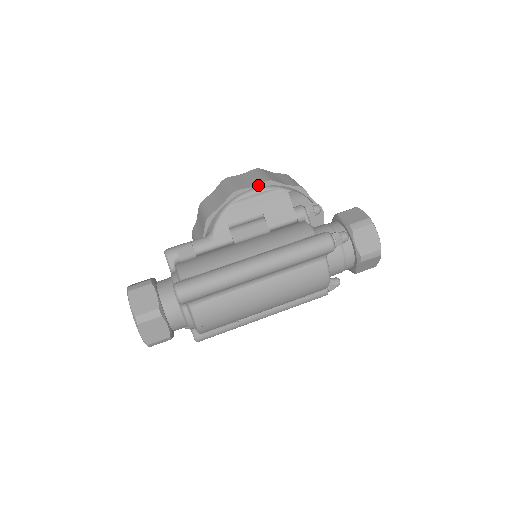
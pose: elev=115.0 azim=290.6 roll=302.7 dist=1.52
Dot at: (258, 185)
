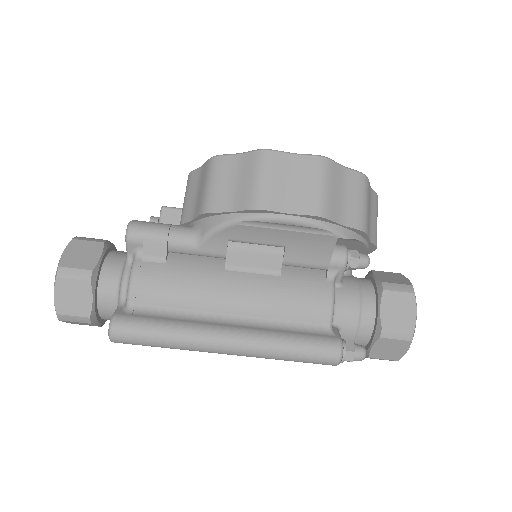
Dot at: (299, 215)
